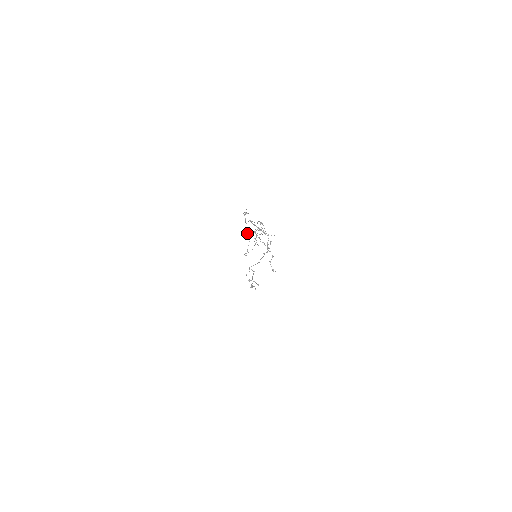
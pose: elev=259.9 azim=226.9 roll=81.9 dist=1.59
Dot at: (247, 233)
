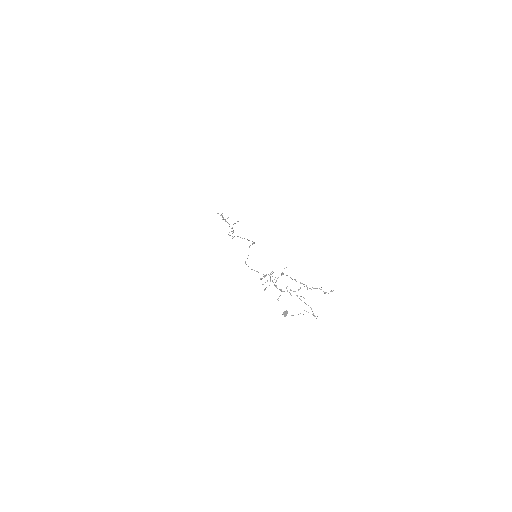
Dot at: occluded
